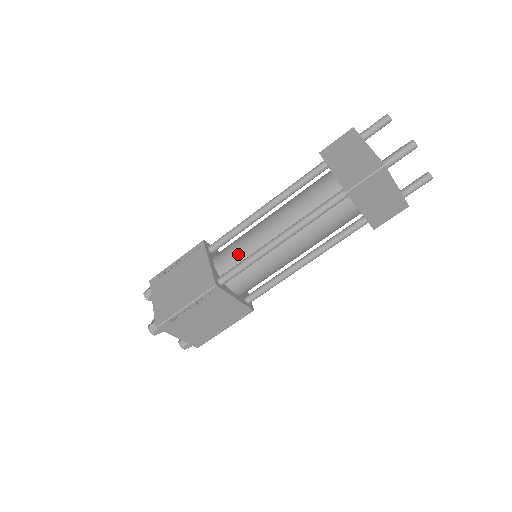
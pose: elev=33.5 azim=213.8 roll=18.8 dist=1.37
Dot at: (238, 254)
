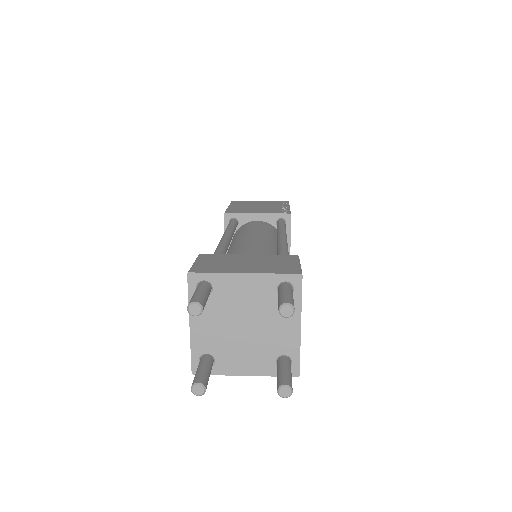
Dot at: occluded
